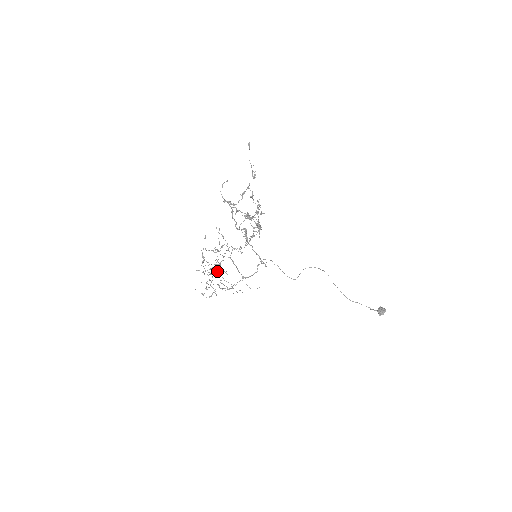
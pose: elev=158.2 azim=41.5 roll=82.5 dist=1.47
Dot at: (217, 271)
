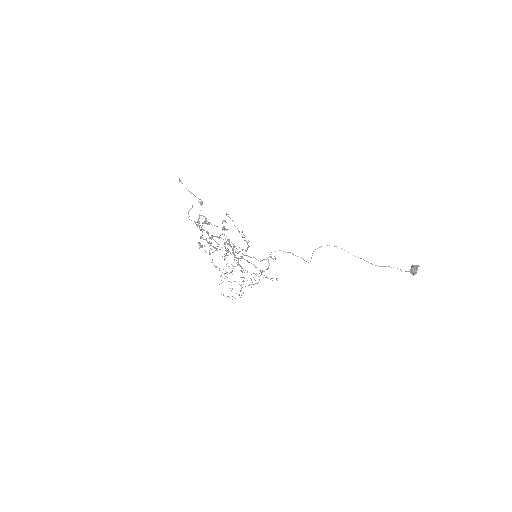
Dot at: (241, 270)
